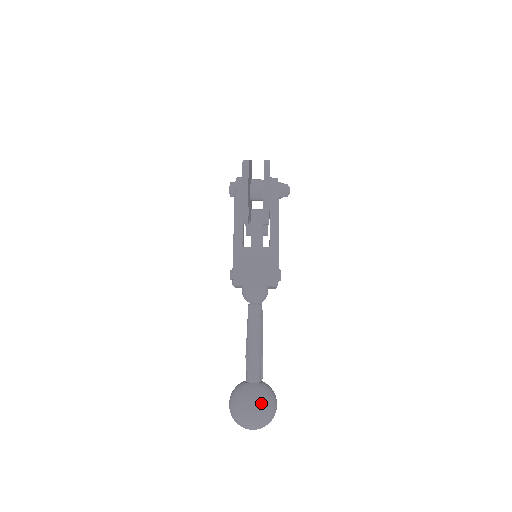
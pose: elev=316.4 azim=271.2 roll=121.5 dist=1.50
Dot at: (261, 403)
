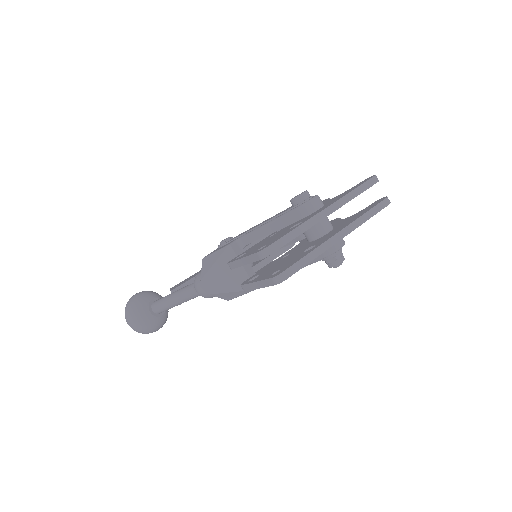
Dot at: (139, 327)
